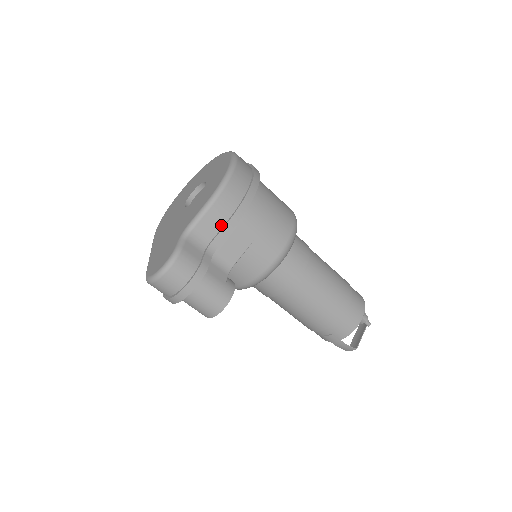
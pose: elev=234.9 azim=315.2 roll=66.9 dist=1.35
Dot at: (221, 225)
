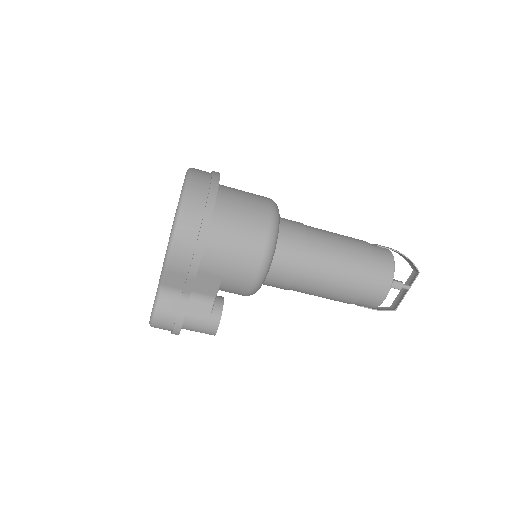
Dot at: (184, 278)
